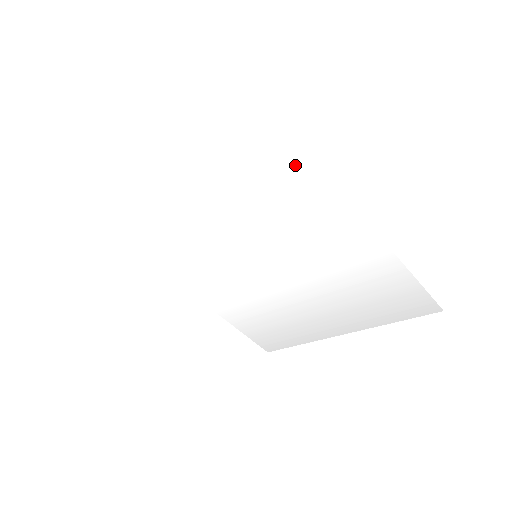
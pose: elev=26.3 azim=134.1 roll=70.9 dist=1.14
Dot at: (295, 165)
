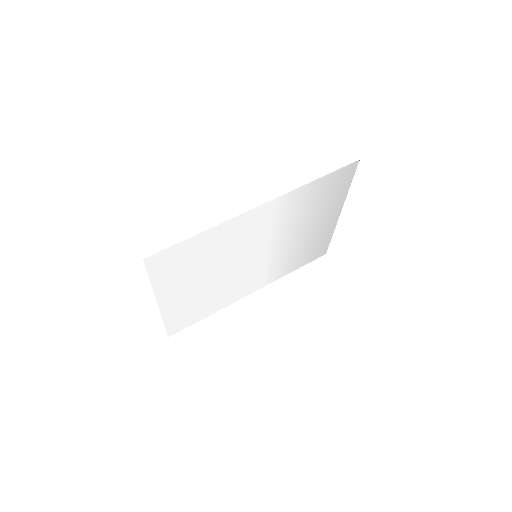
Dot at: (213, 235)
